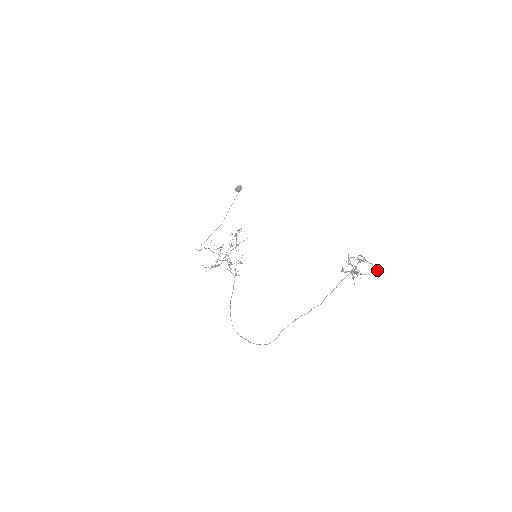
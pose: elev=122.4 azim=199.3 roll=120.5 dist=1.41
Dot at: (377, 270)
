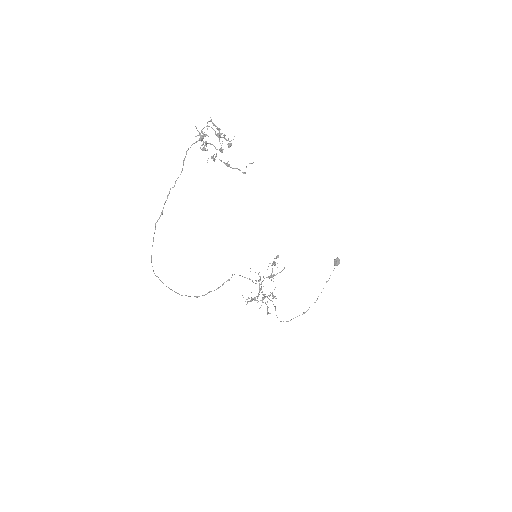
Dot at: occluded
